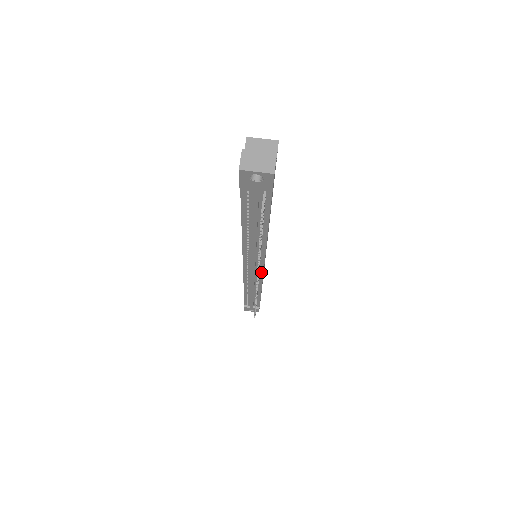
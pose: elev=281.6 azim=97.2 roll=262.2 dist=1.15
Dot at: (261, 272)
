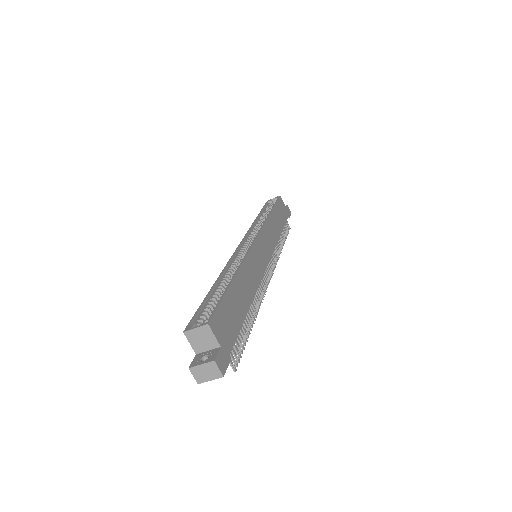
Dot at: occluded
